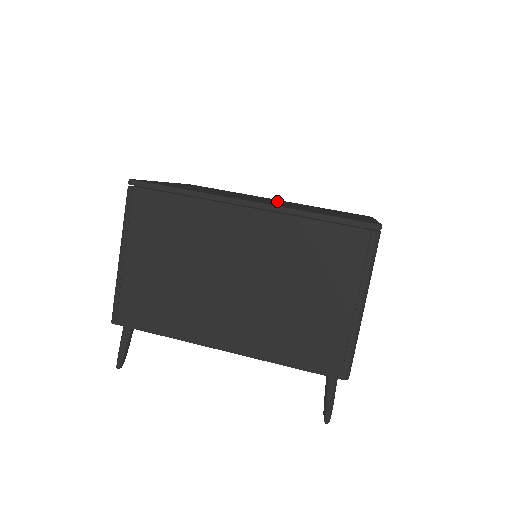
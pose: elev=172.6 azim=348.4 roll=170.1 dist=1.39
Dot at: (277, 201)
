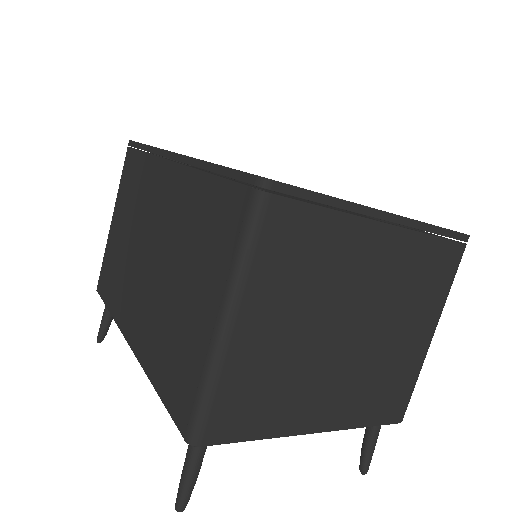
Dot at: occluded
